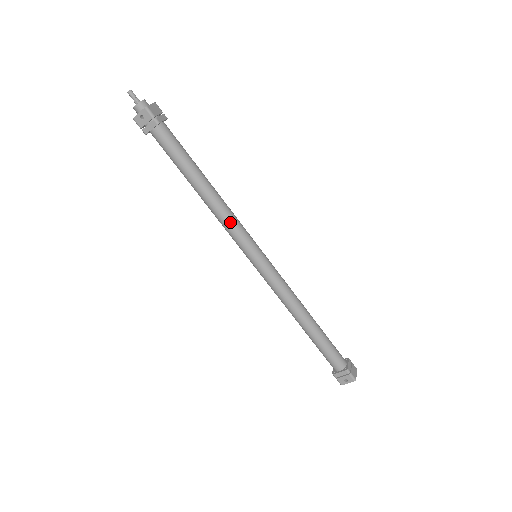
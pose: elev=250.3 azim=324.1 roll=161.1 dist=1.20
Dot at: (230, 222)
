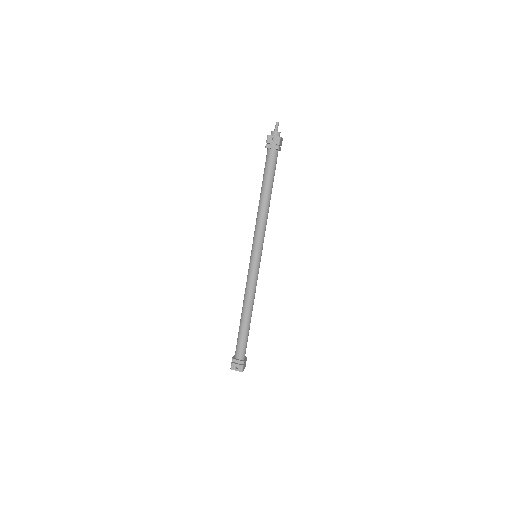
Dot at: (263, 227)
